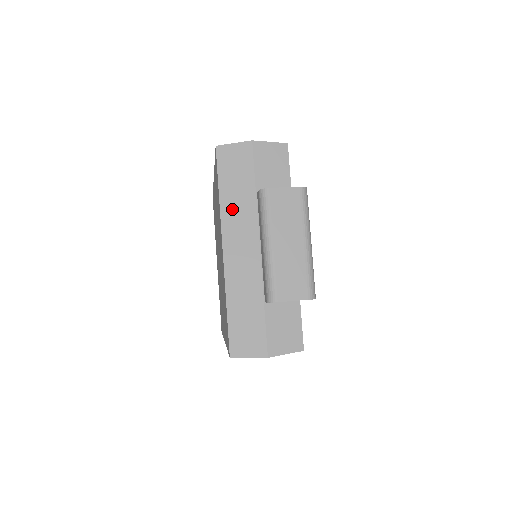
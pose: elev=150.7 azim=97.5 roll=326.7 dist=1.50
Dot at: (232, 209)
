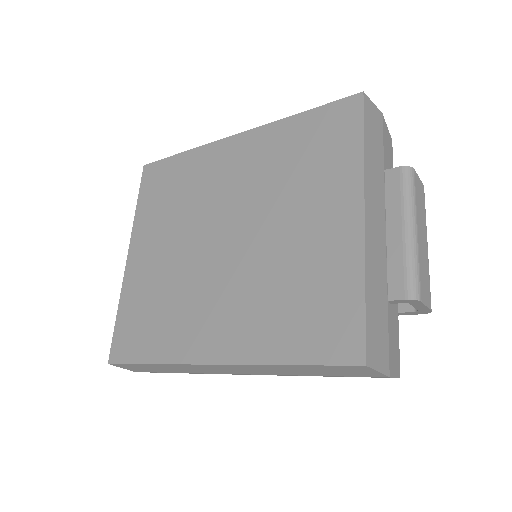
Dot at: (371, 171)
